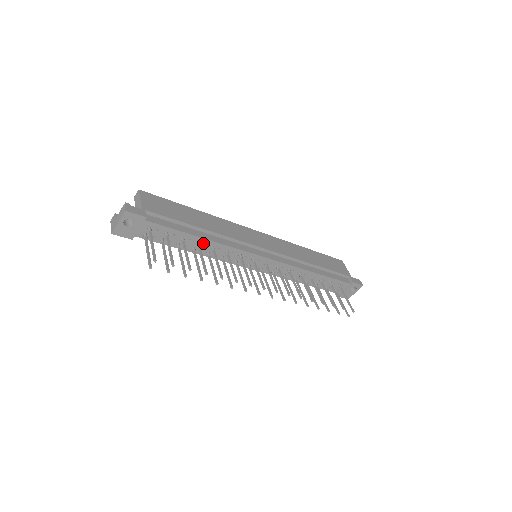
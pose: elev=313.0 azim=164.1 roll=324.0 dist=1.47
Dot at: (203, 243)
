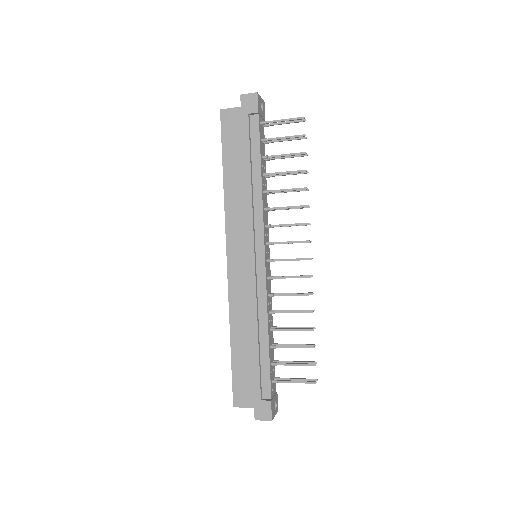
Dot at: (265, 182)
